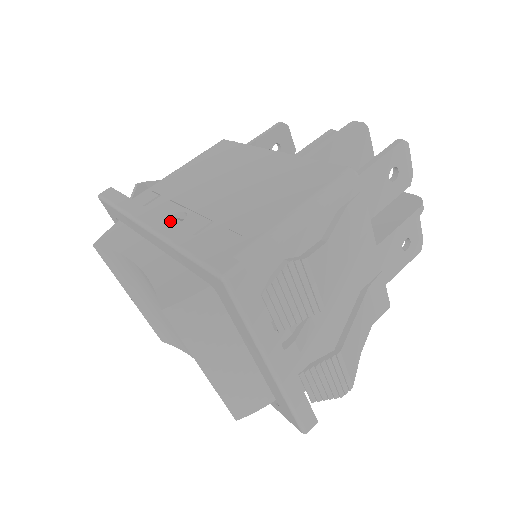
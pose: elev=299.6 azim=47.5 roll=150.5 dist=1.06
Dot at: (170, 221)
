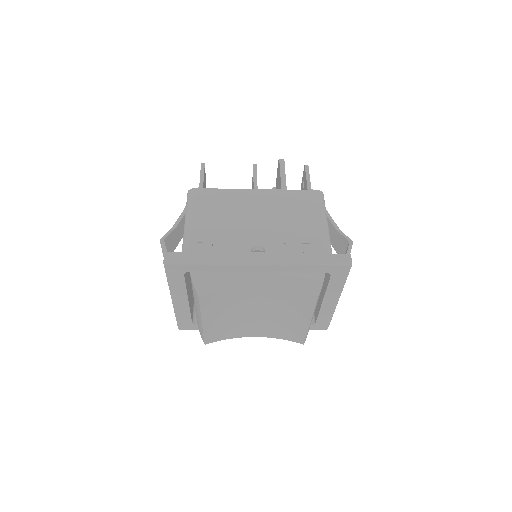
Dot at: (274, 253)
